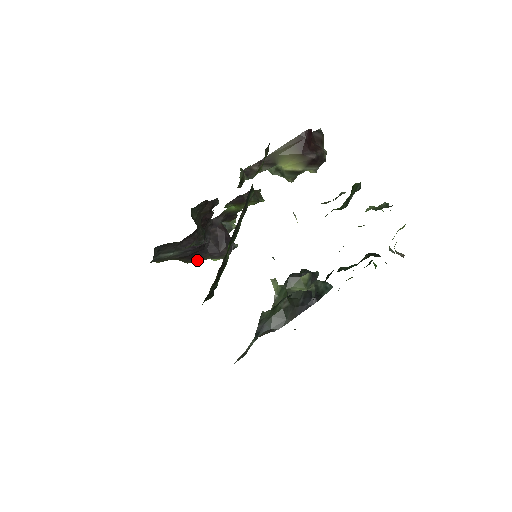
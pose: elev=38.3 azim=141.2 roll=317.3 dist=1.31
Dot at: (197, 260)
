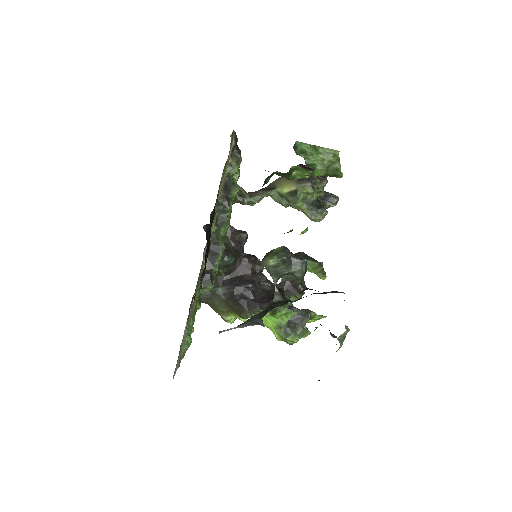
Dot at: (249, 311)
